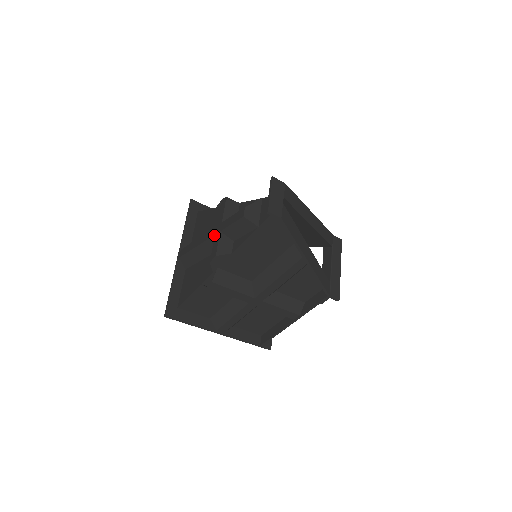
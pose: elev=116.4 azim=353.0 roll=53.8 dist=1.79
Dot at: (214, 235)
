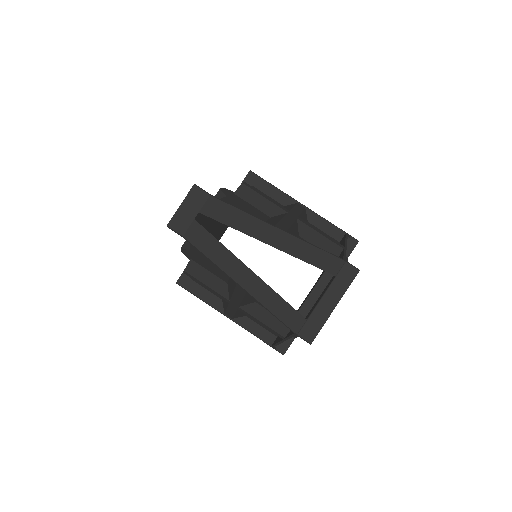
Dot at: occluded
